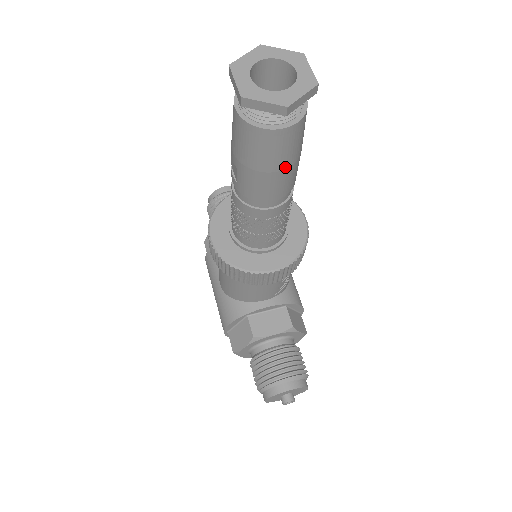
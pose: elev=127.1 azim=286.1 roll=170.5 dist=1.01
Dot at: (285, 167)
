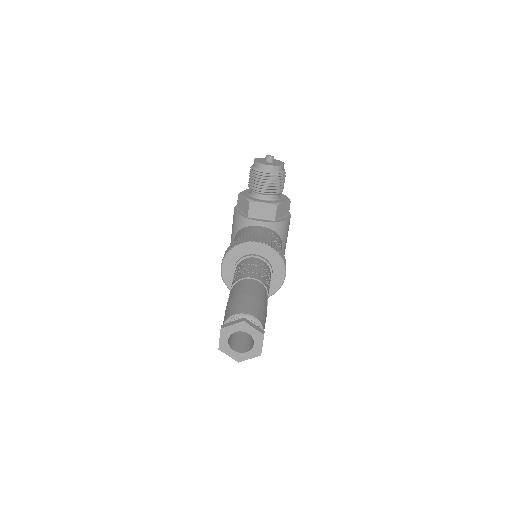
Dot at: occluded
